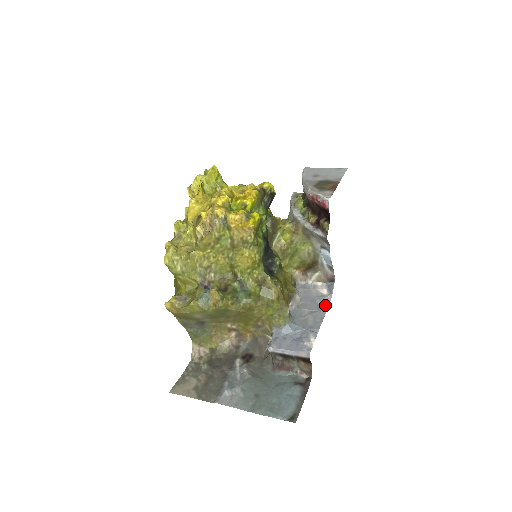
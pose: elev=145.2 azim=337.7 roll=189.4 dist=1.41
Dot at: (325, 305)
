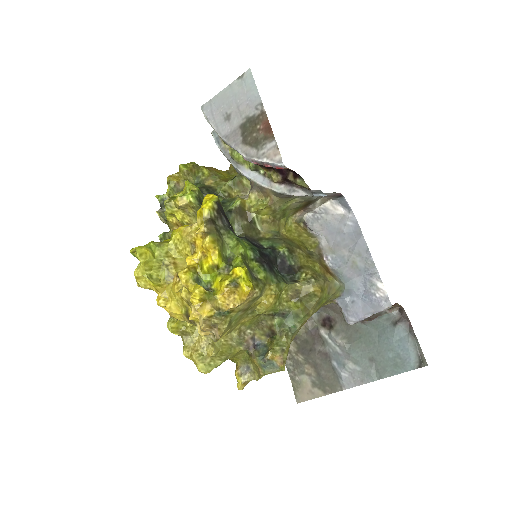
Dot at: (356, 229)
